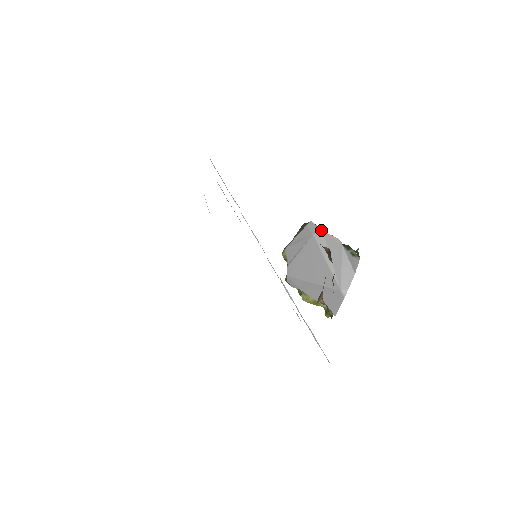
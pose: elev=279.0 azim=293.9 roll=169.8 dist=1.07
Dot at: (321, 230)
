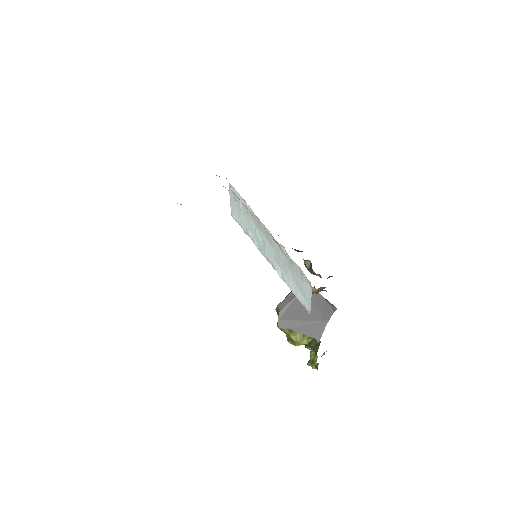
Dot at: occluded
